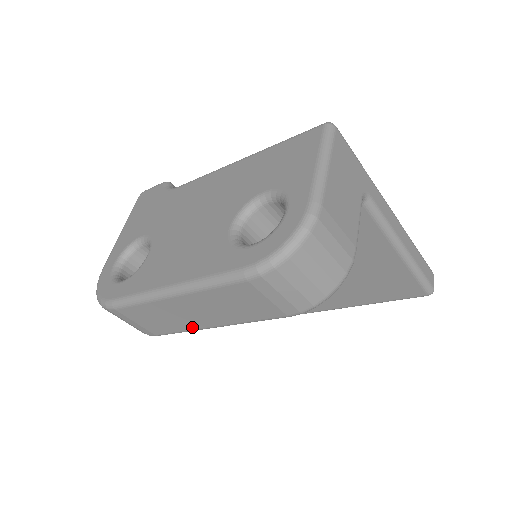
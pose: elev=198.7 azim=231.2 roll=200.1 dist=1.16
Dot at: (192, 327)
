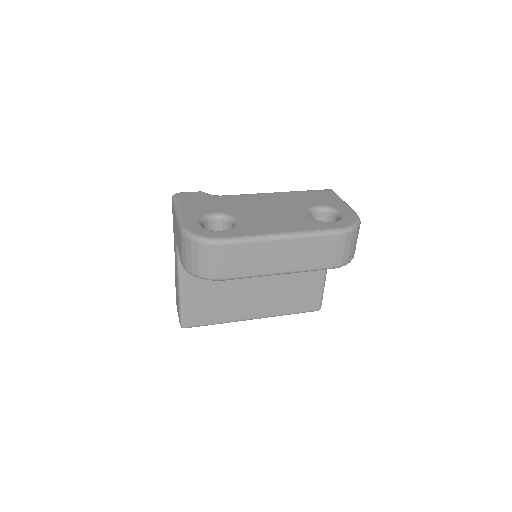
Dot at: (265, 271)
